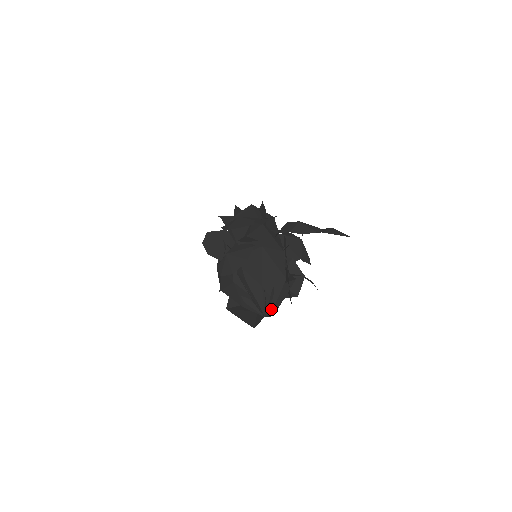
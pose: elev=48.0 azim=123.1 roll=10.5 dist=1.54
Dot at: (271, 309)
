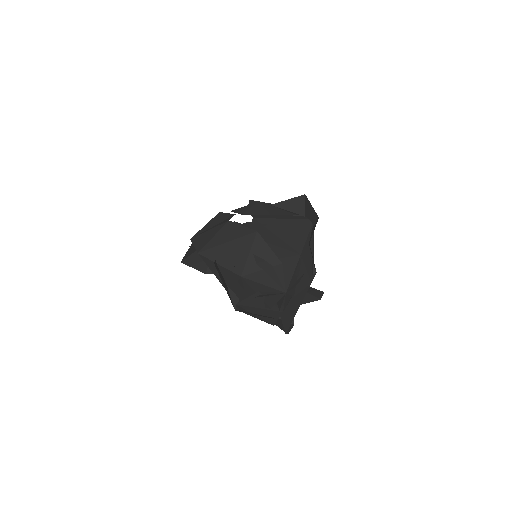
Dot at: occluded
